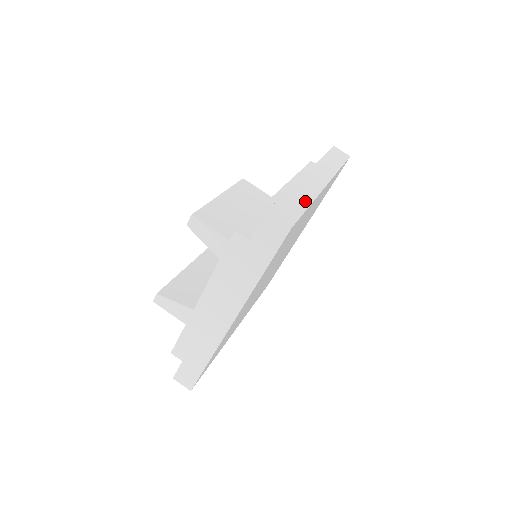
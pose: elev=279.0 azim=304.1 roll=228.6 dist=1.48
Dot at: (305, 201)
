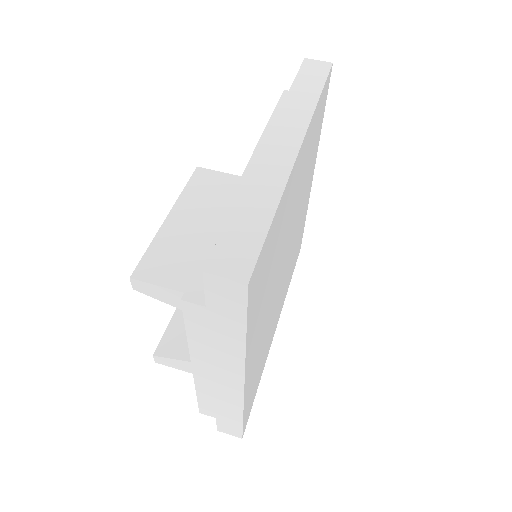
Dot at: (267, 206)
